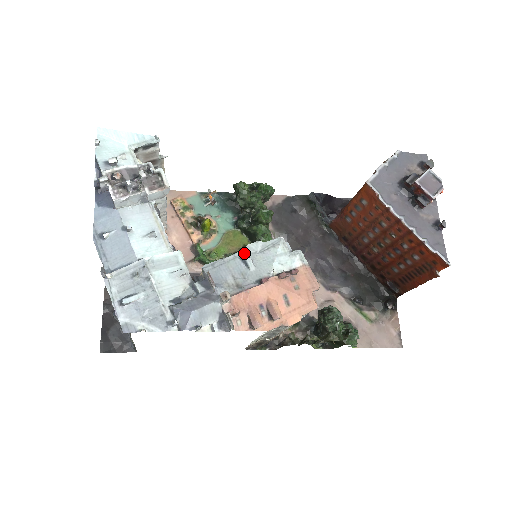
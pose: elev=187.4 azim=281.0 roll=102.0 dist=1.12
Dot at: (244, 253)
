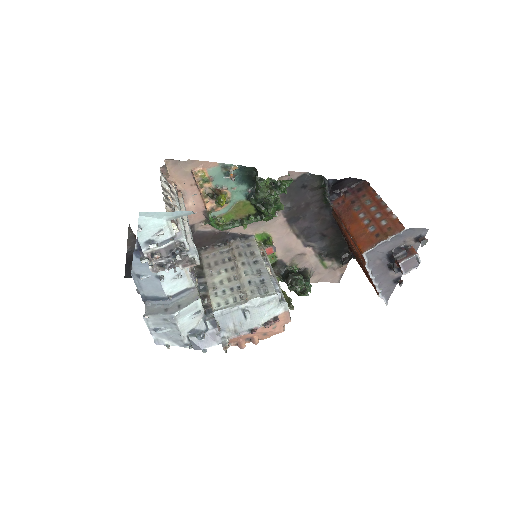
Dot at: (246, 306)
